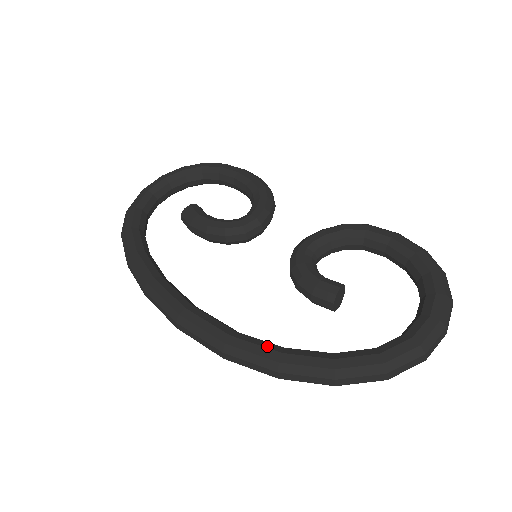
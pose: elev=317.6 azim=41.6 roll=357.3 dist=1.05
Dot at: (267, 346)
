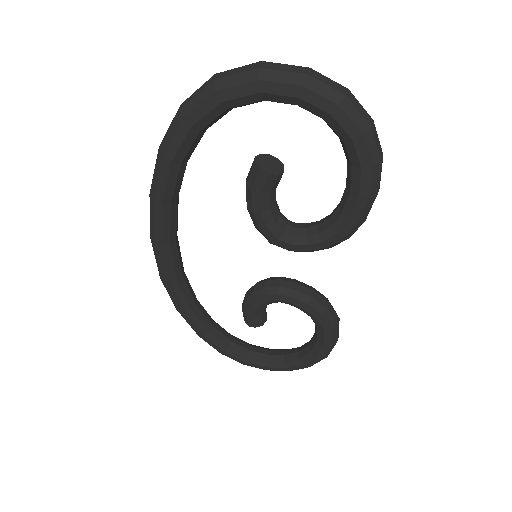
Dot at: (183, 304)
